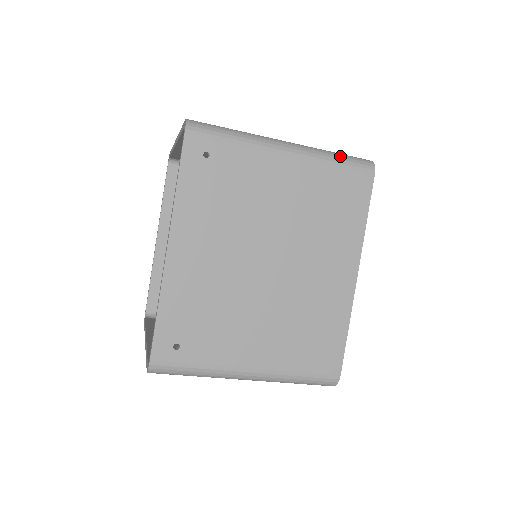
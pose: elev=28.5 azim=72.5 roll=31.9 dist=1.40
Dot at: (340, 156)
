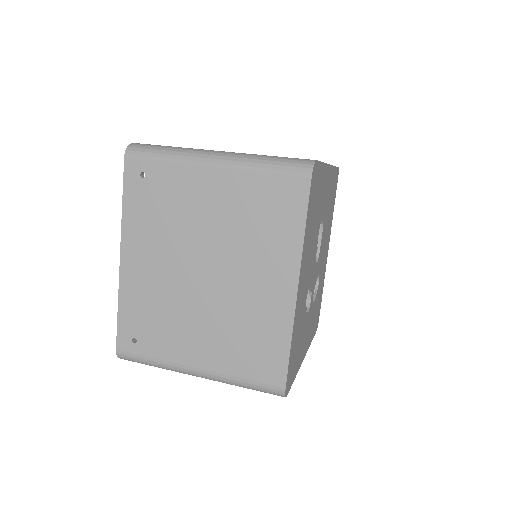
Dot at: (273, 161)
